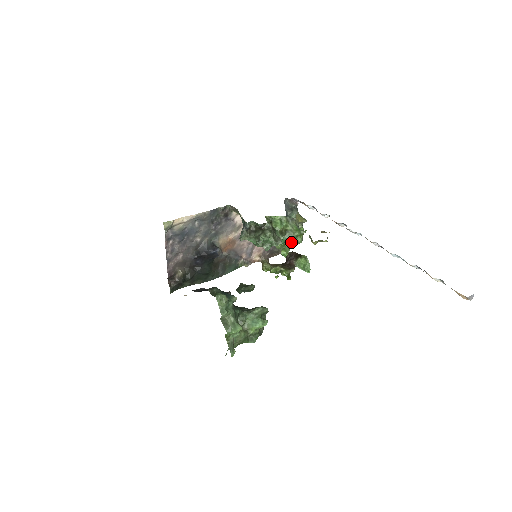
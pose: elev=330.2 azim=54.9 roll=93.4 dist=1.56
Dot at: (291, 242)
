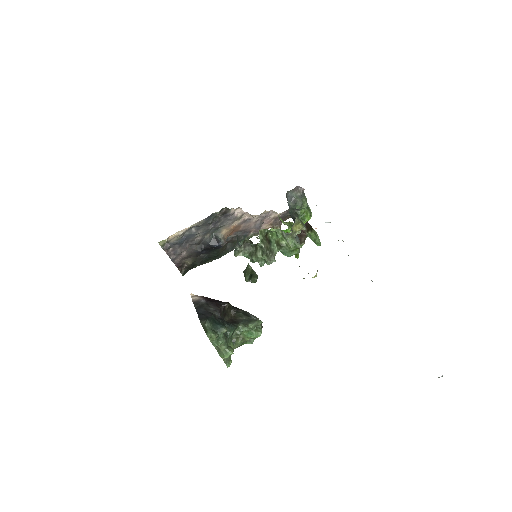
Dot at: (287, 255)
